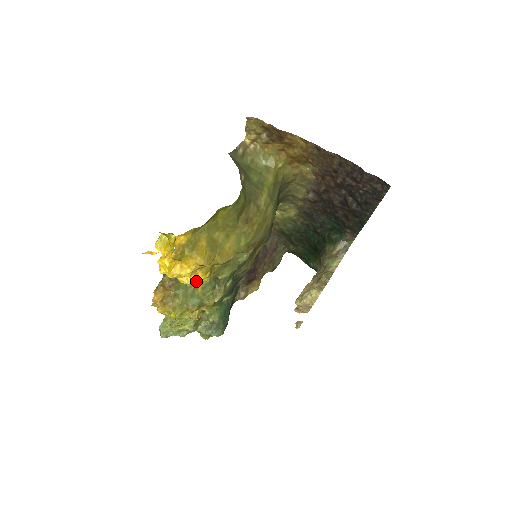
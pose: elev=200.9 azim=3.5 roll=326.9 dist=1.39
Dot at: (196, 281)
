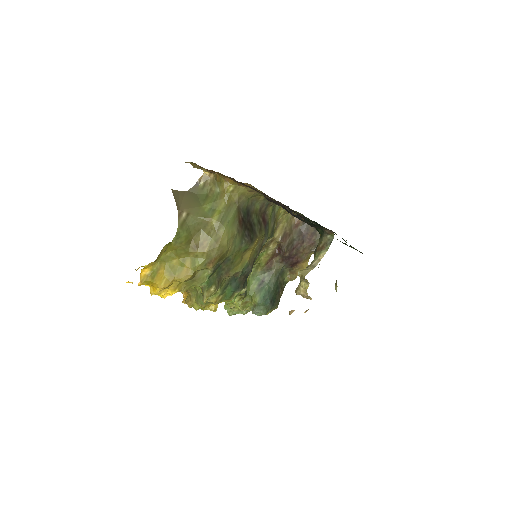
Dot at: occluded
